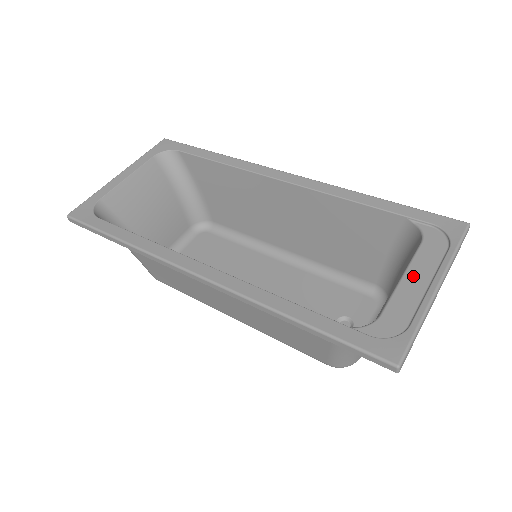
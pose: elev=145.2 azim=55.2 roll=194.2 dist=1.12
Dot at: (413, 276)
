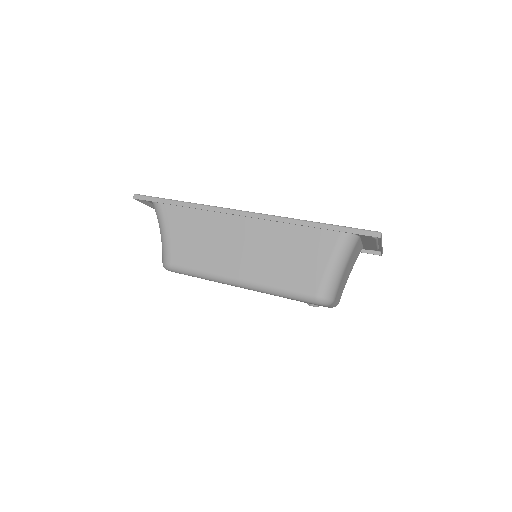
Dot at: occluded
